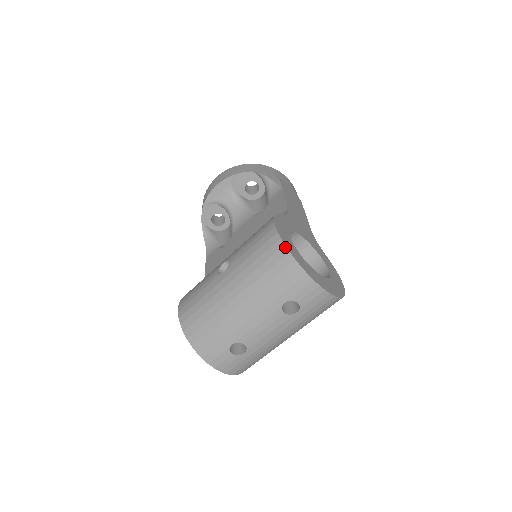
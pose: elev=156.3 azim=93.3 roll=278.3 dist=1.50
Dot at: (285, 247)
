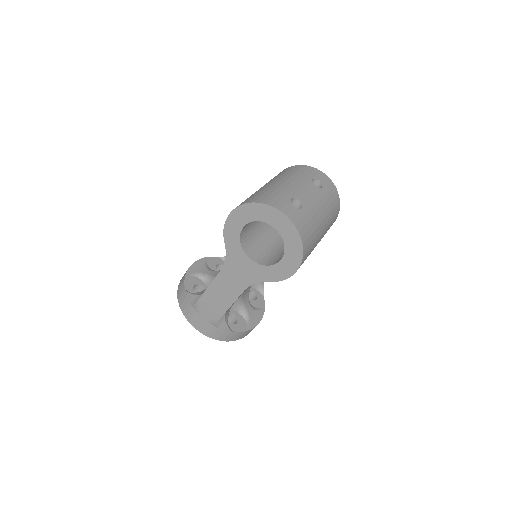
Dot at: (294, 166)
